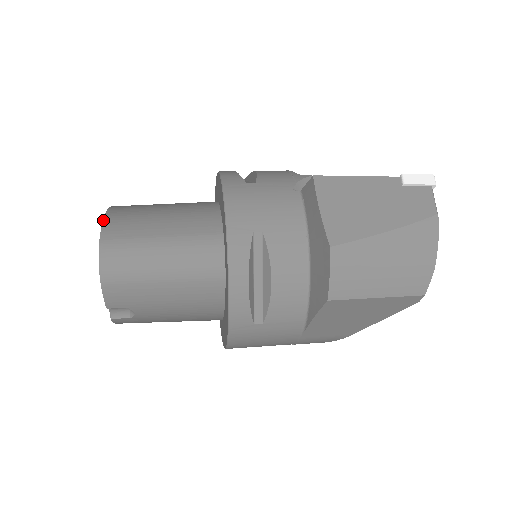
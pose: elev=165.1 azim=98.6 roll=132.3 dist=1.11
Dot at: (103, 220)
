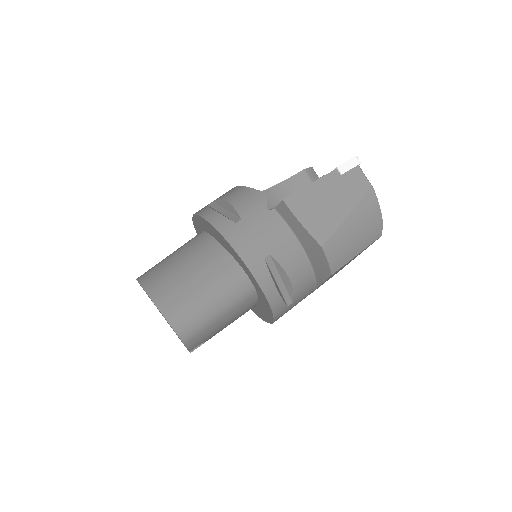
Dot at: (153, 302)
